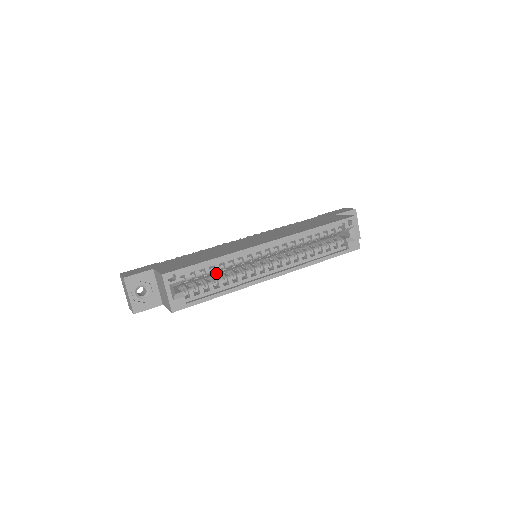
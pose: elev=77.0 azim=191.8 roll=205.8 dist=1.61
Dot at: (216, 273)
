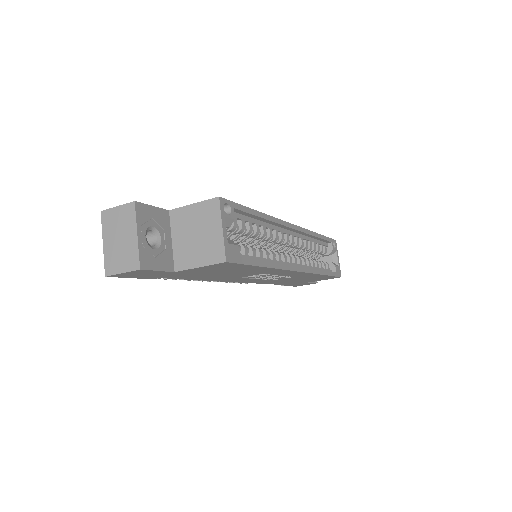
Dot at: occluded
